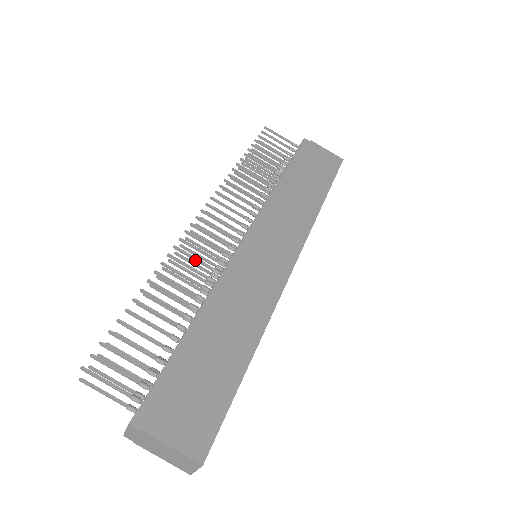
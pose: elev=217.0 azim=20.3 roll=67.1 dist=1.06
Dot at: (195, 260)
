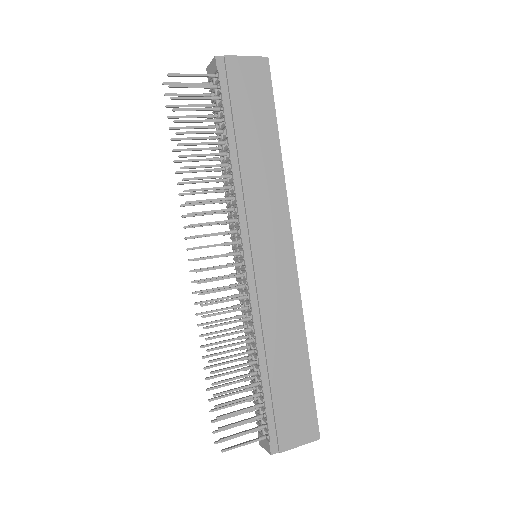
Dot at: (224, 313)
